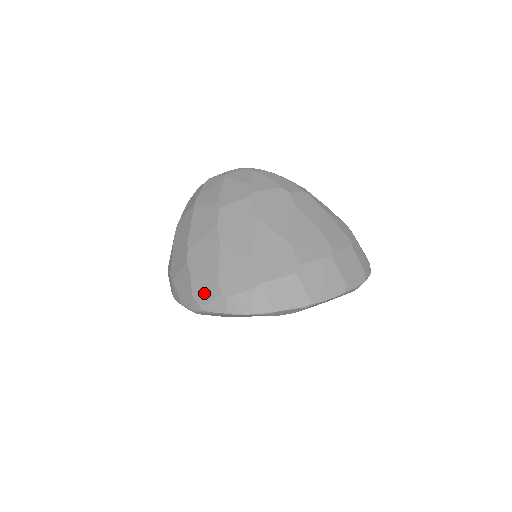
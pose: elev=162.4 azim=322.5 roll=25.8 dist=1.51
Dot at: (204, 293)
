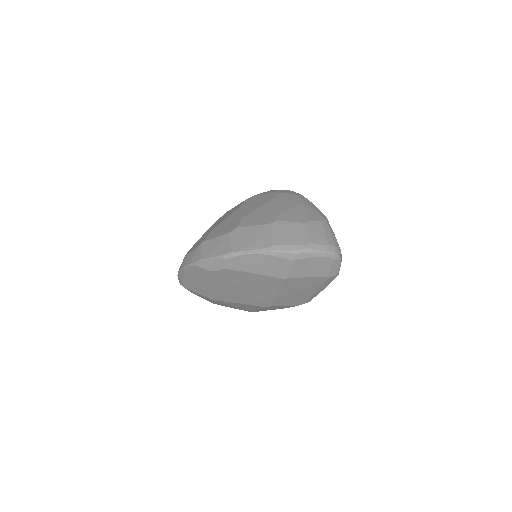
Dot at: occluded
